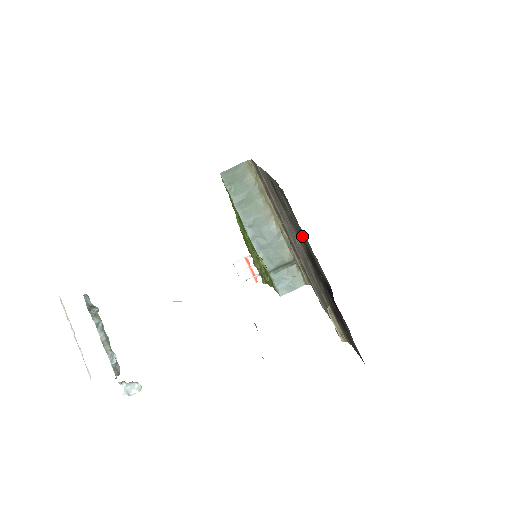
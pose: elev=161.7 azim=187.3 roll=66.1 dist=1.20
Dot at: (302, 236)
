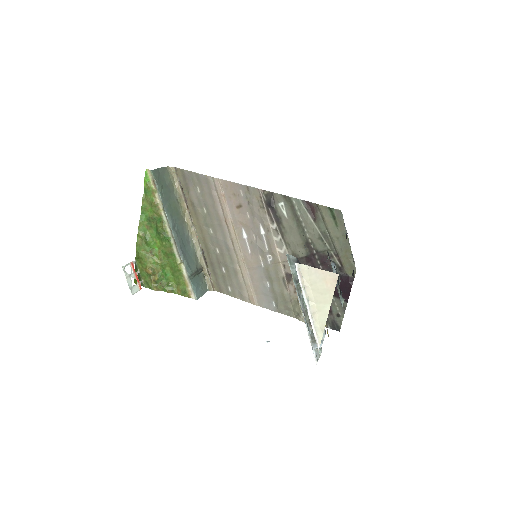
Dot at: (323, 243)
